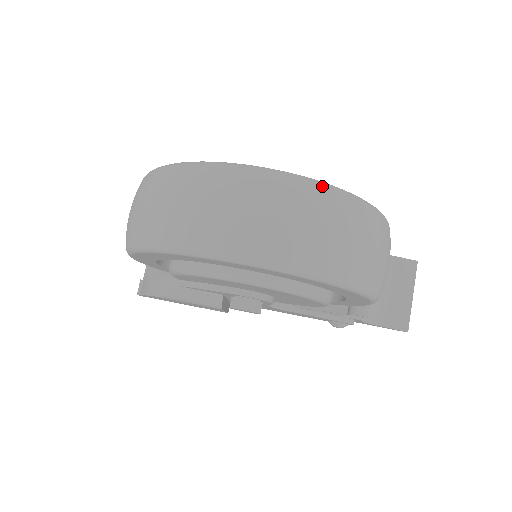
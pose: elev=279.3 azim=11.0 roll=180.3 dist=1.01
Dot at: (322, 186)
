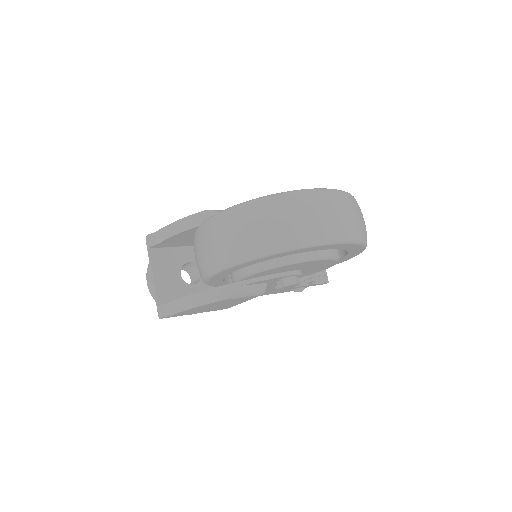
Dot at: (347, 193)
